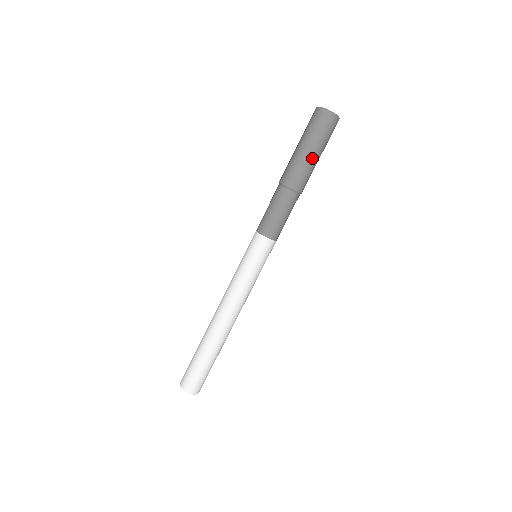
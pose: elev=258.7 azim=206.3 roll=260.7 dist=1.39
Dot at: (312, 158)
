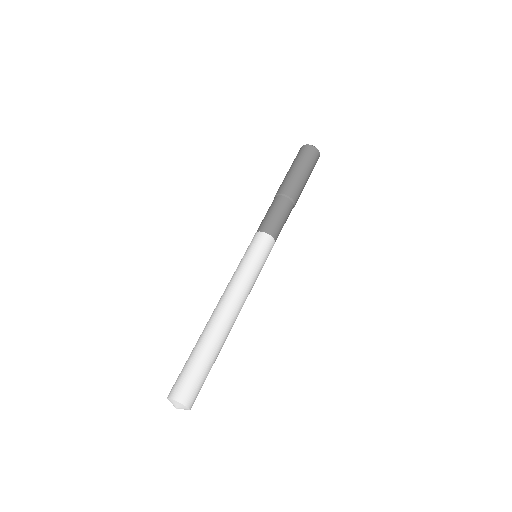
Dot at: (305, 178)
